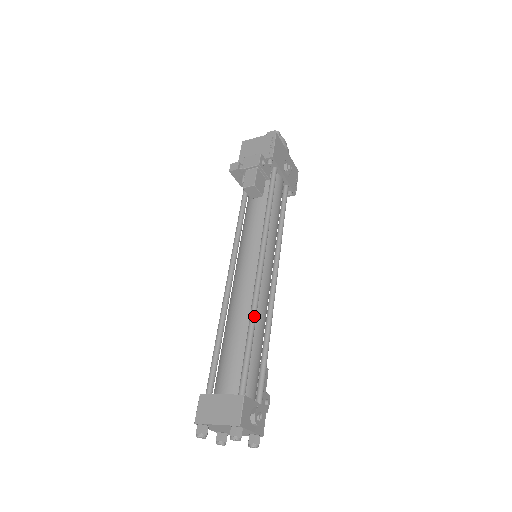
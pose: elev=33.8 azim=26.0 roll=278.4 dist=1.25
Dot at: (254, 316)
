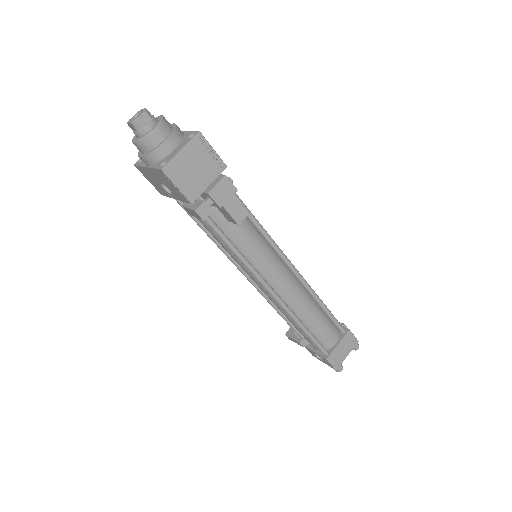
Dot at: (316, 294)
